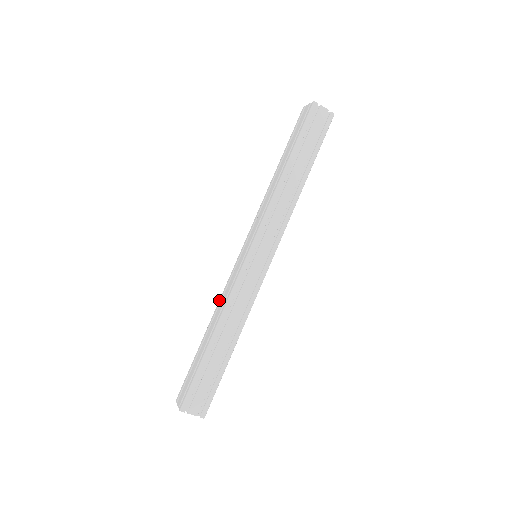
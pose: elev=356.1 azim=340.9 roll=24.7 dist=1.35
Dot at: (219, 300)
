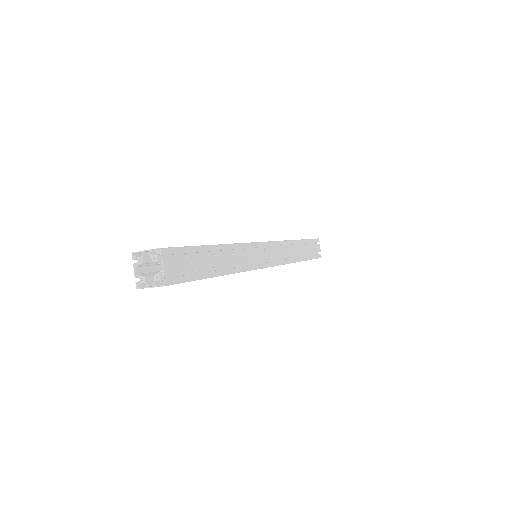
Dot at: occluded
